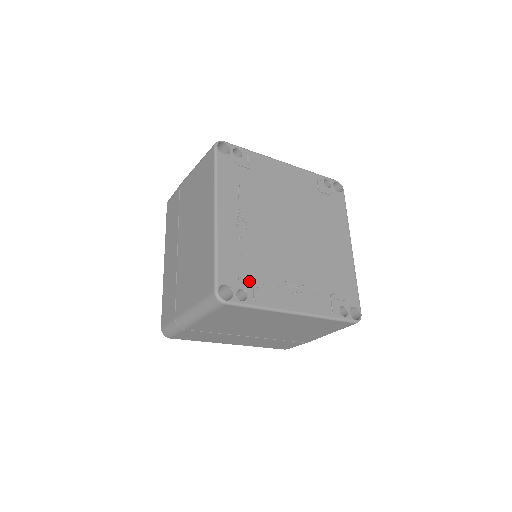
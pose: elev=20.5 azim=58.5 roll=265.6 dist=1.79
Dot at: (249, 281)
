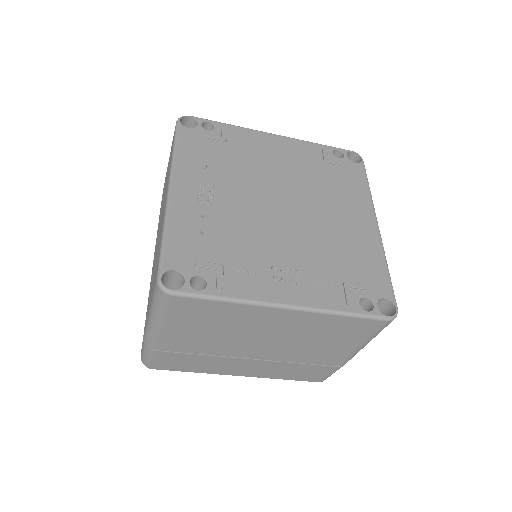
Dot at: (211, 265)
